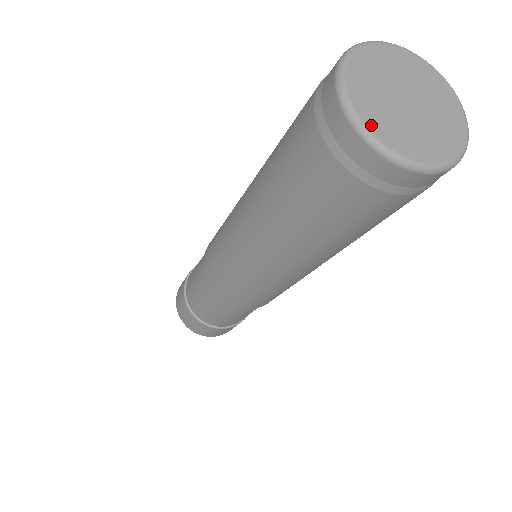
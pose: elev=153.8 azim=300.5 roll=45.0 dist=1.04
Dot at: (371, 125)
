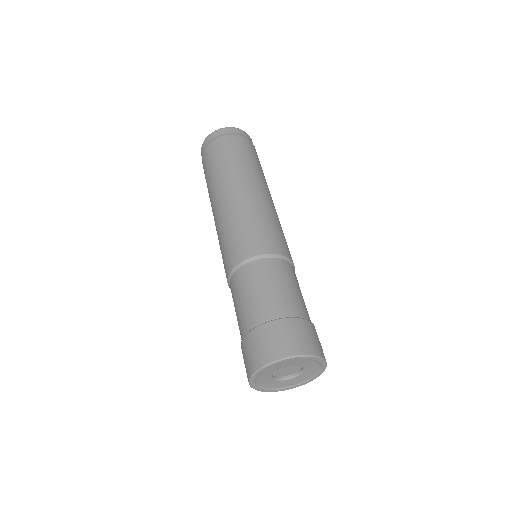
Dot at: occluded
